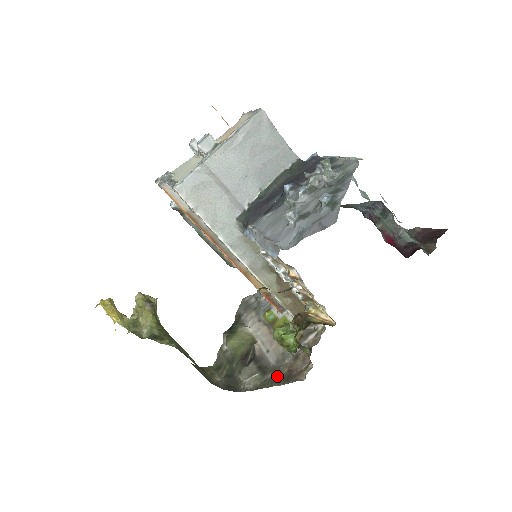
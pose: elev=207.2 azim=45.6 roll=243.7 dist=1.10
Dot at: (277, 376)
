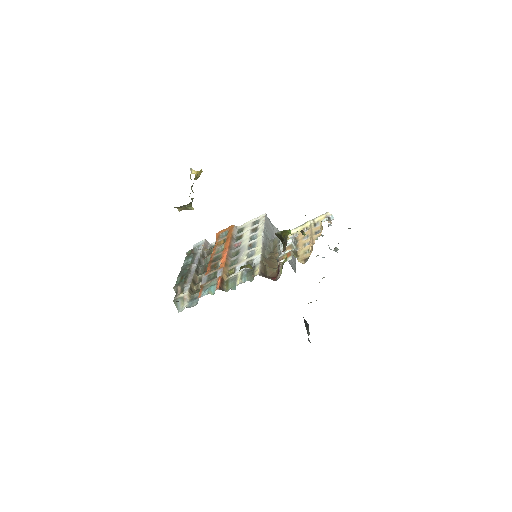
Dot at: occluded
